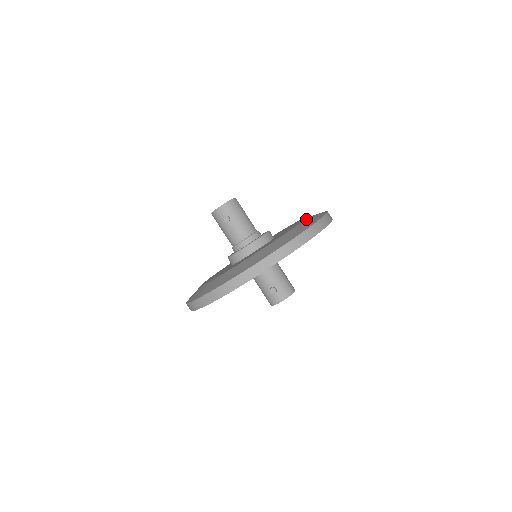
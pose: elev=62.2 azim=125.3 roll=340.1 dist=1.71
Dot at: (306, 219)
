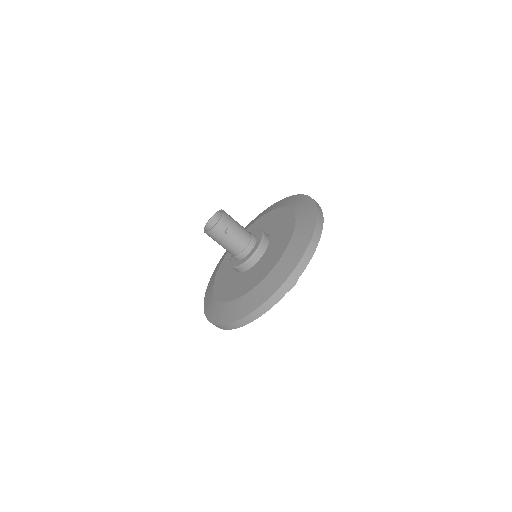
Dot at: (293, 206)
